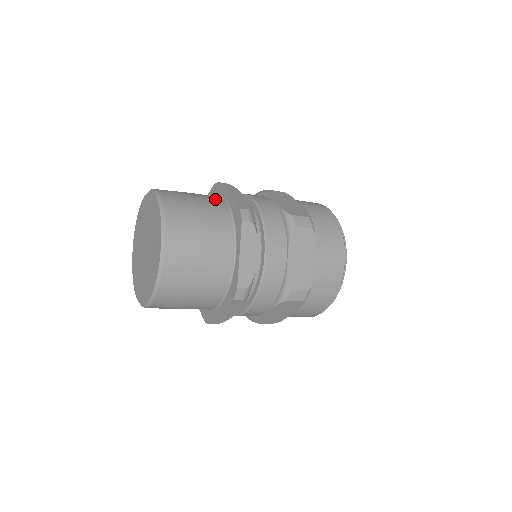
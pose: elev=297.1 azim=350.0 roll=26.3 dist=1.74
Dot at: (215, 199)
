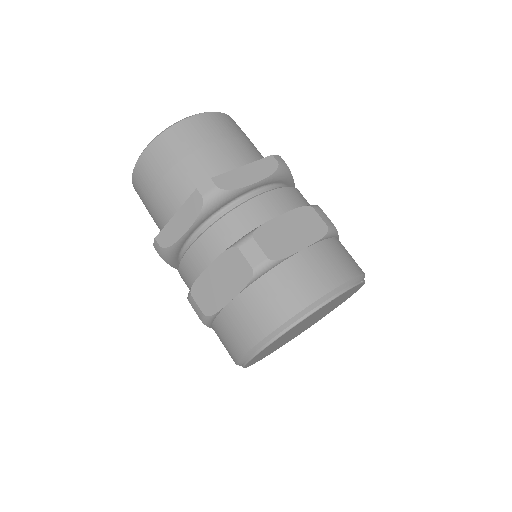
Dot at: occluded
